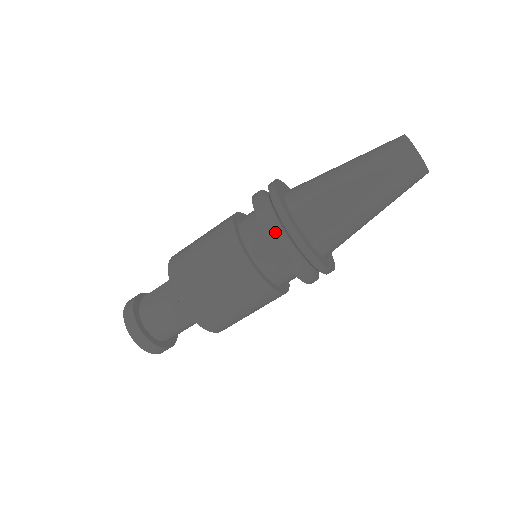
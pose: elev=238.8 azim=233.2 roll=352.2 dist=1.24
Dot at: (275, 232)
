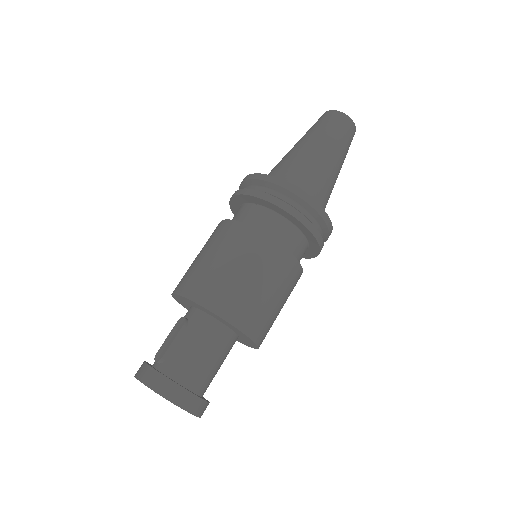
Dot at: (278, 198)
